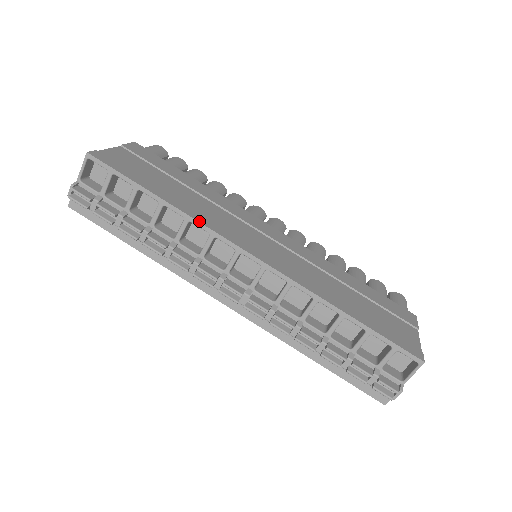
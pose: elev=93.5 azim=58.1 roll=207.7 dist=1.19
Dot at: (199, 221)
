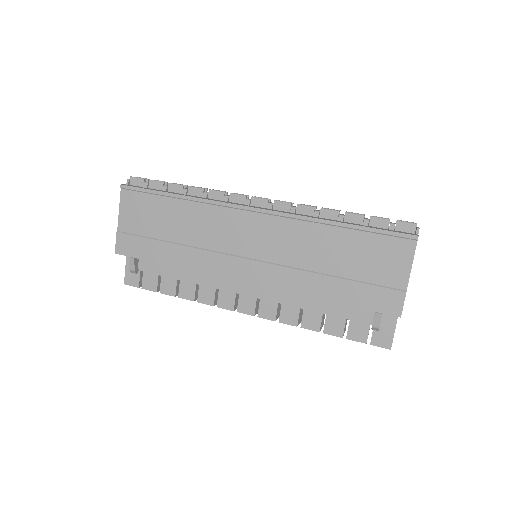
Dot at: occluded
